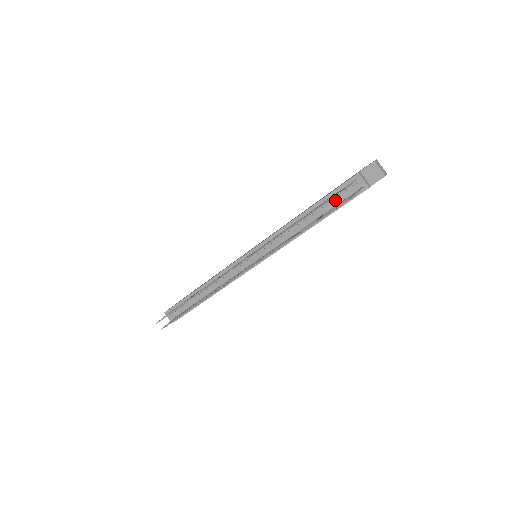
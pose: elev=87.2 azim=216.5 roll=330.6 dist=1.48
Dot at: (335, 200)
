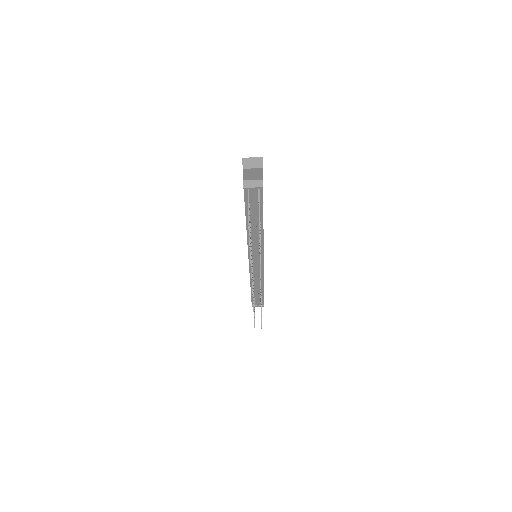
Dot at: (254, 209)
